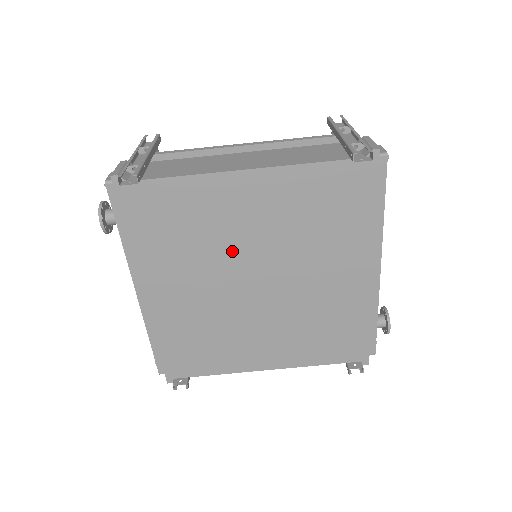
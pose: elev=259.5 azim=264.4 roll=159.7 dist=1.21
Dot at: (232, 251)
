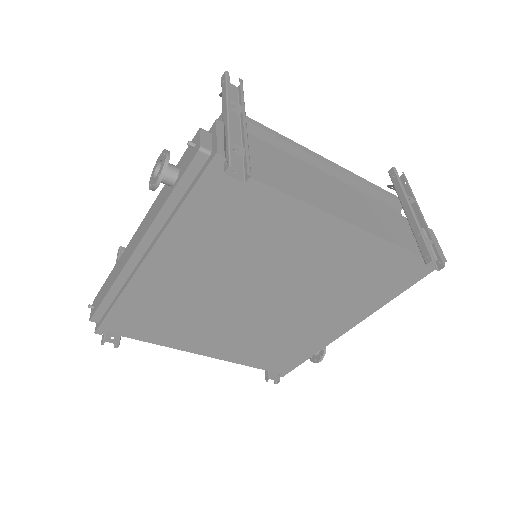
Dot at: (265, 269)
